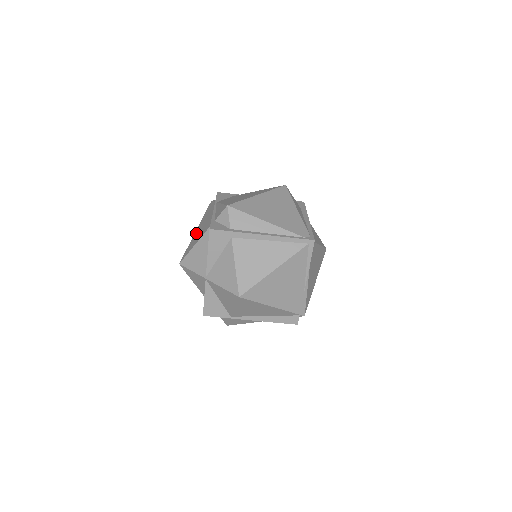
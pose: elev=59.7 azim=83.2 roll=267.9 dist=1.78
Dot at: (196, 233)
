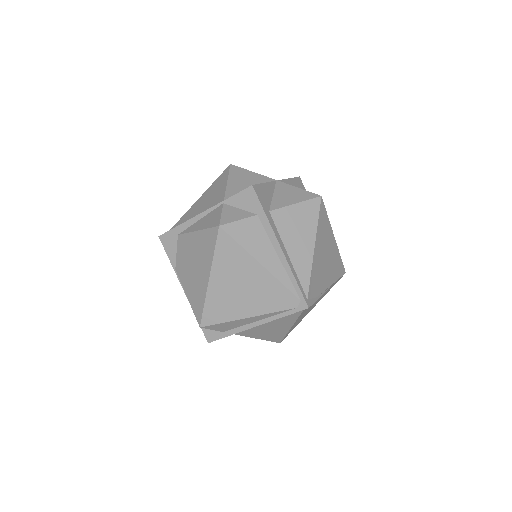
Dot at: occluded
